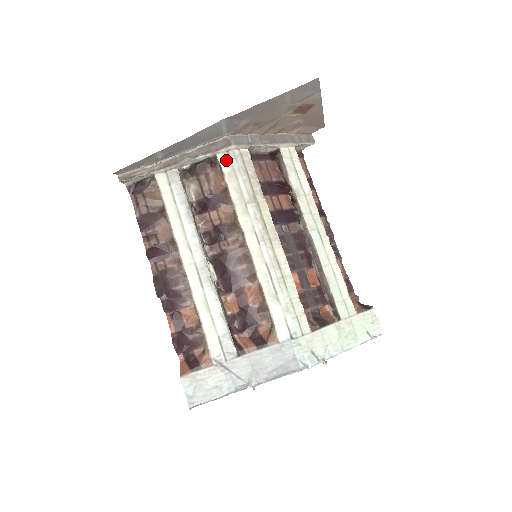
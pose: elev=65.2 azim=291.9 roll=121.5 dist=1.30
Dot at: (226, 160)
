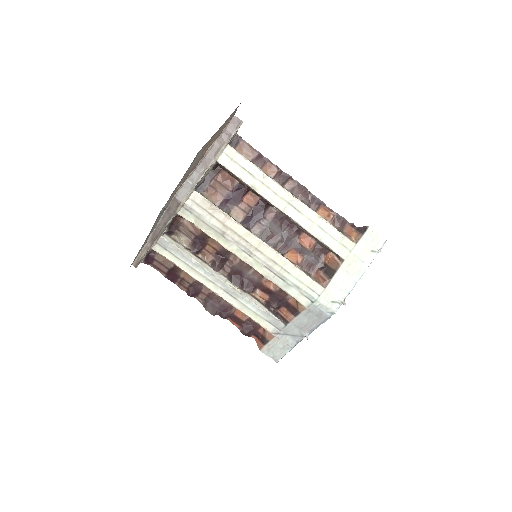
Dot at: (186, 213)
